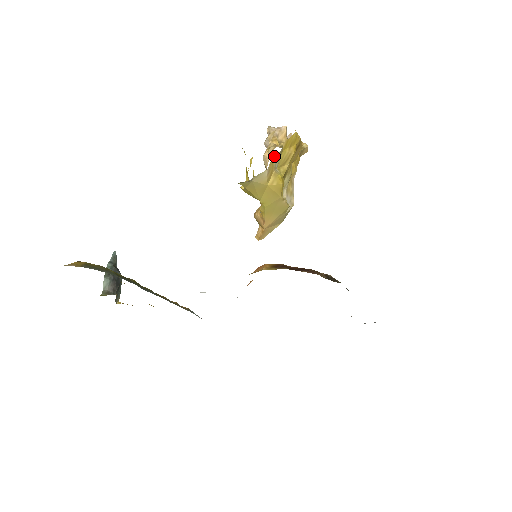
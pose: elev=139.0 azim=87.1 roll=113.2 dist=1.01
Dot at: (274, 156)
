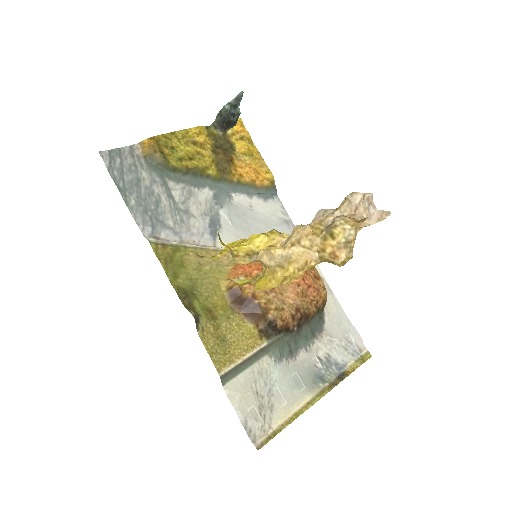
Dot at: occluded
